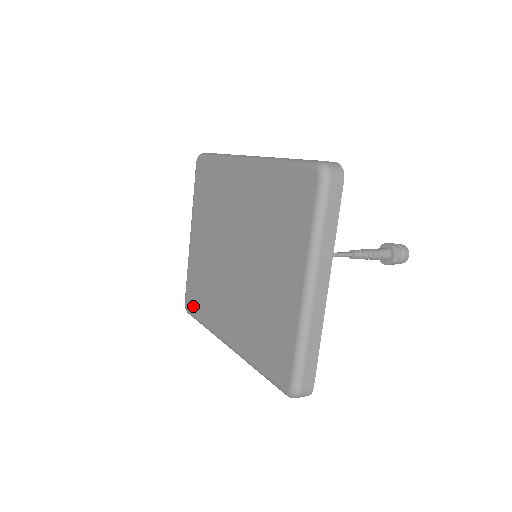
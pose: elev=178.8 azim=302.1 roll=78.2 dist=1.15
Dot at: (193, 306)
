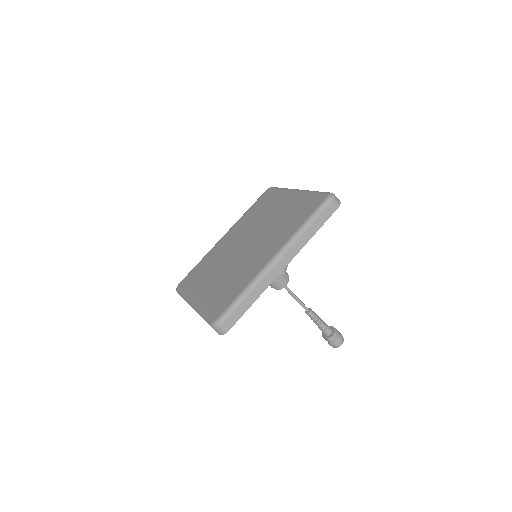
Dot at: (224, 304)
